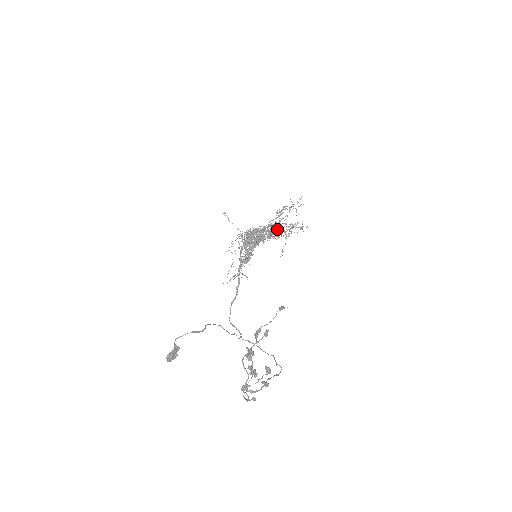
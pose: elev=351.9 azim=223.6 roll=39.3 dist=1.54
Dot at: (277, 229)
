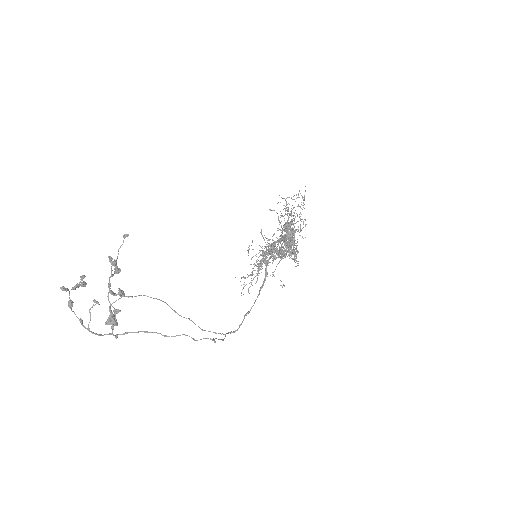
Dot at: (292, 230)
